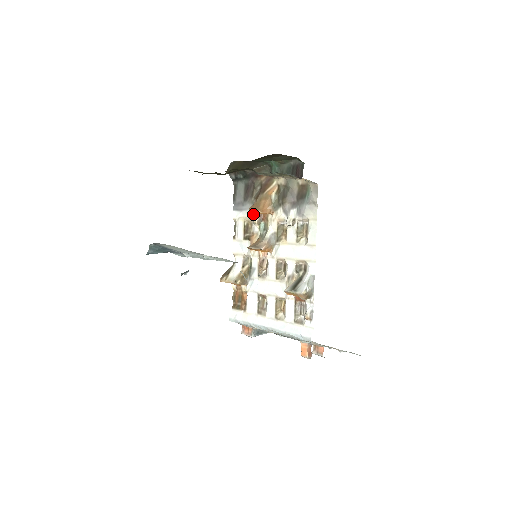
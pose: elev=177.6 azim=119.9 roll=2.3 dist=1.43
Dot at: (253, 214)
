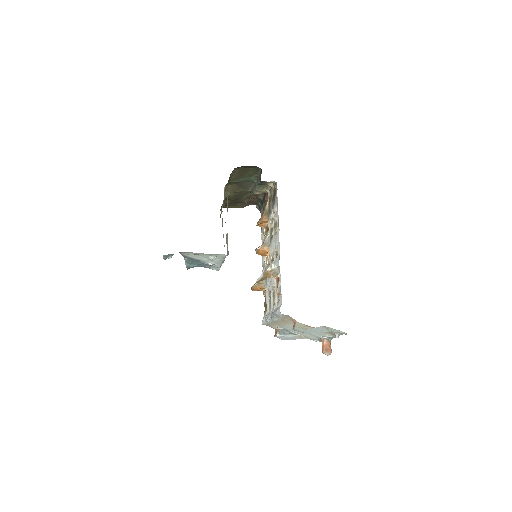
Dot at: (262, 228)
